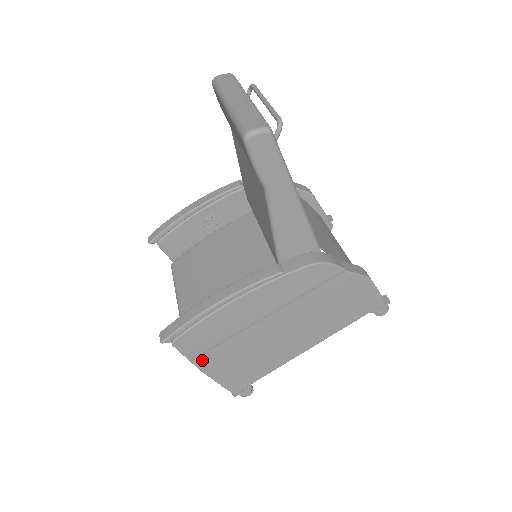
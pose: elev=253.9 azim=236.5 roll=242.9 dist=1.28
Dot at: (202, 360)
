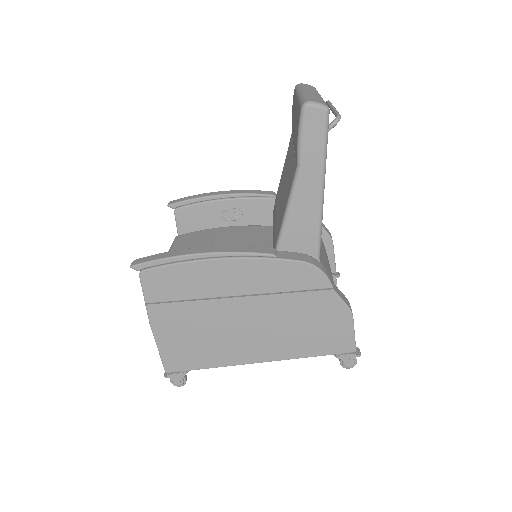
Dot at: (157, 310)
